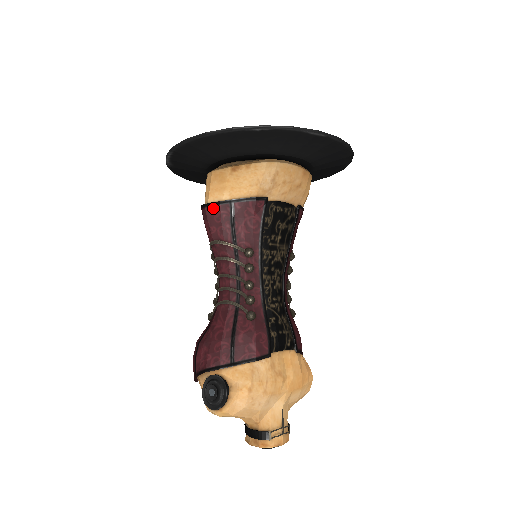
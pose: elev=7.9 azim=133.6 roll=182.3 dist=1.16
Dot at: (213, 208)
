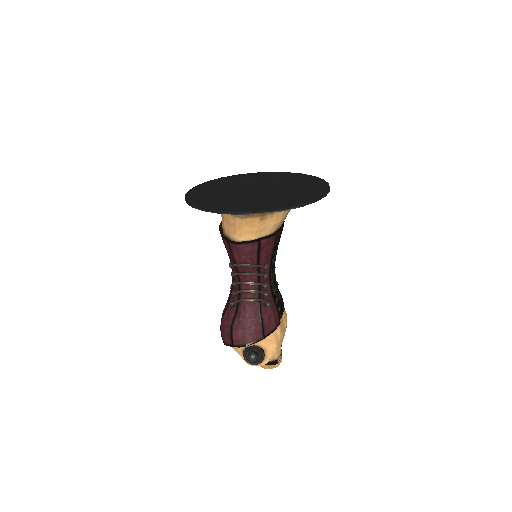
Dot at: (245, 245)
